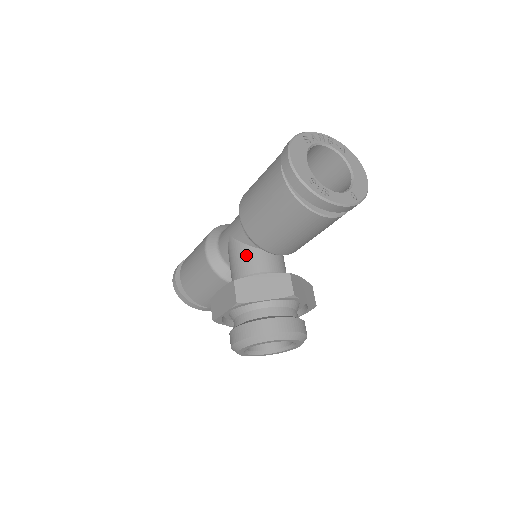
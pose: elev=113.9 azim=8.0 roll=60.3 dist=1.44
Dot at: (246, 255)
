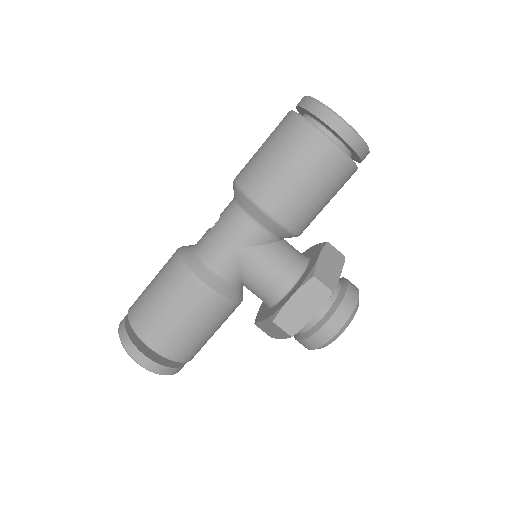
Dot at: (276, 254)
